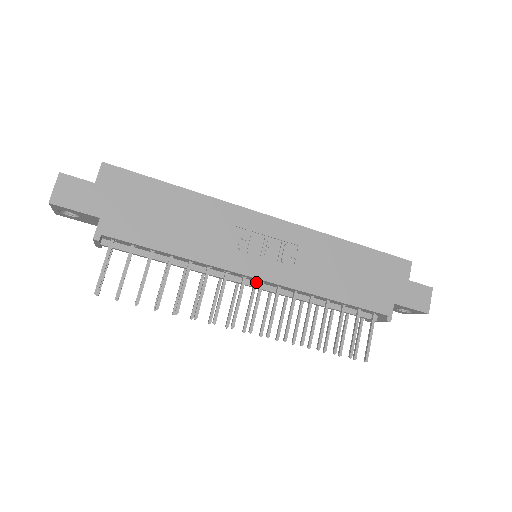
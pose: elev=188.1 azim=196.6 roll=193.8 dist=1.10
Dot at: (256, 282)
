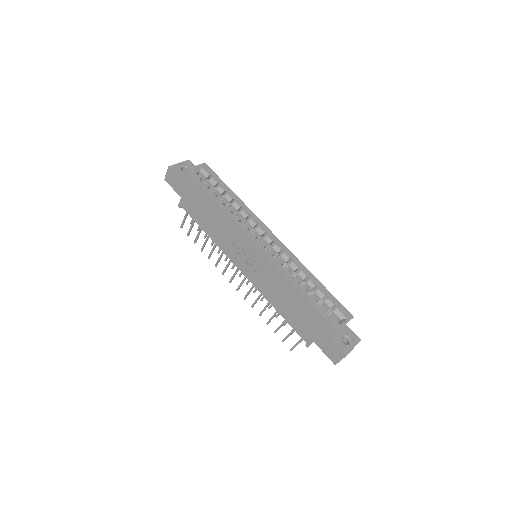
Dot at: occluded
